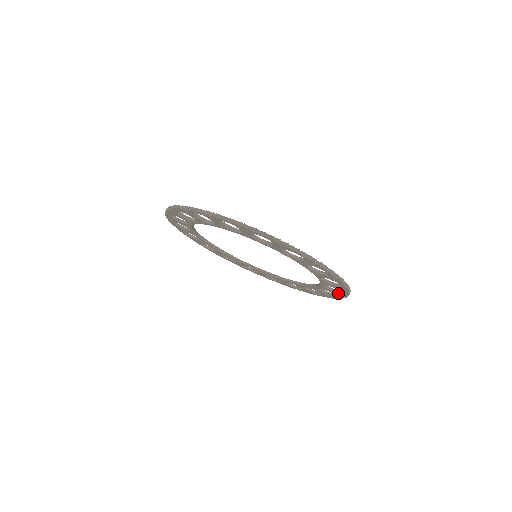
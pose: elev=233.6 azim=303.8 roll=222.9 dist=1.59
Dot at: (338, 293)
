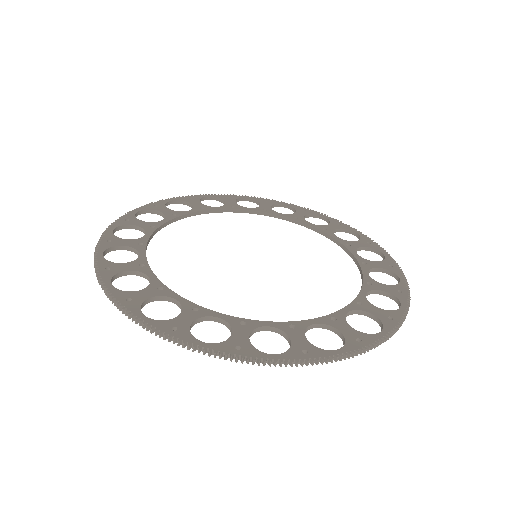
Dot at: occluded
